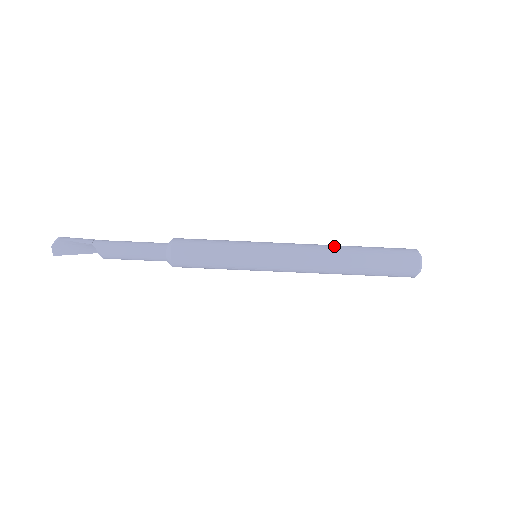
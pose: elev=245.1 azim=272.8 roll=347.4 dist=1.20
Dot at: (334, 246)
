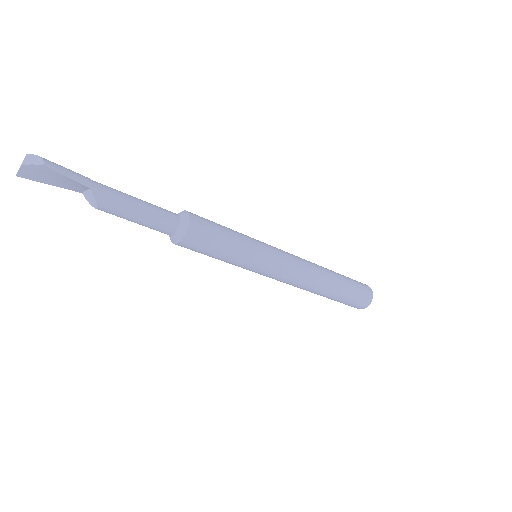
Dot at: (322, 269)
